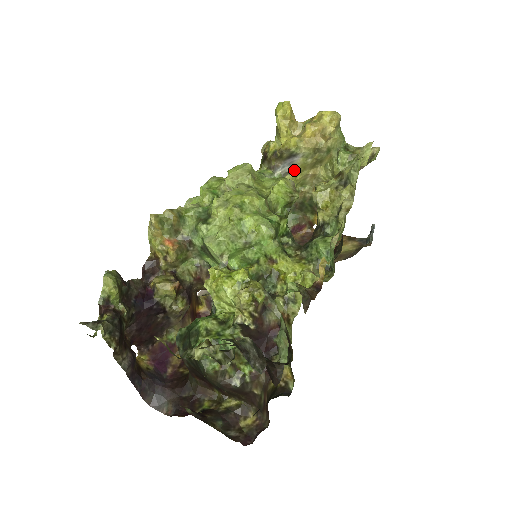
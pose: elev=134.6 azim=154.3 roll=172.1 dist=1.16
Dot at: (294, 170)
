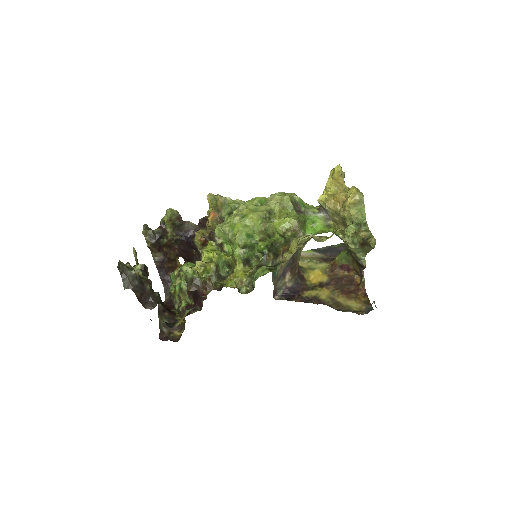
Dot at: (332, 219)
